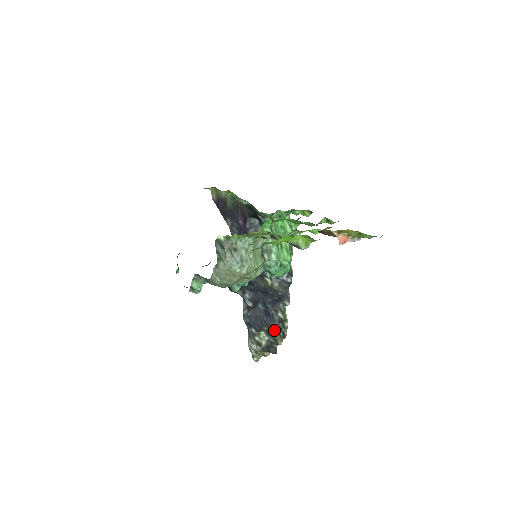
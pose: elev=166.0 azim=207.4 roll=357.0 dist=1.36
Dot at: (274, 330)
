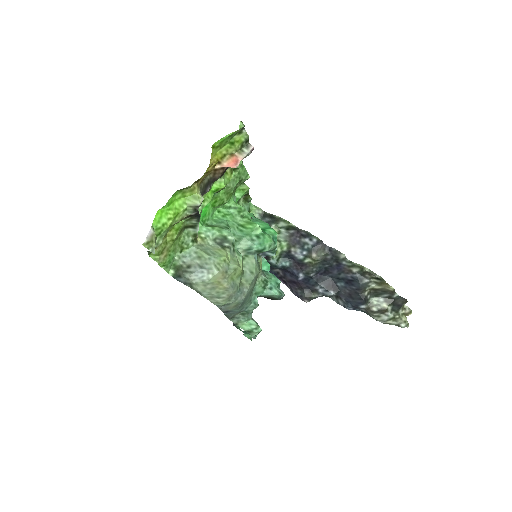
Dot at: (372, 286)
